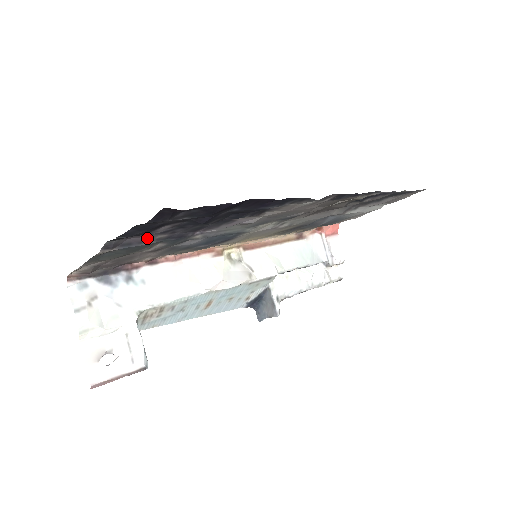
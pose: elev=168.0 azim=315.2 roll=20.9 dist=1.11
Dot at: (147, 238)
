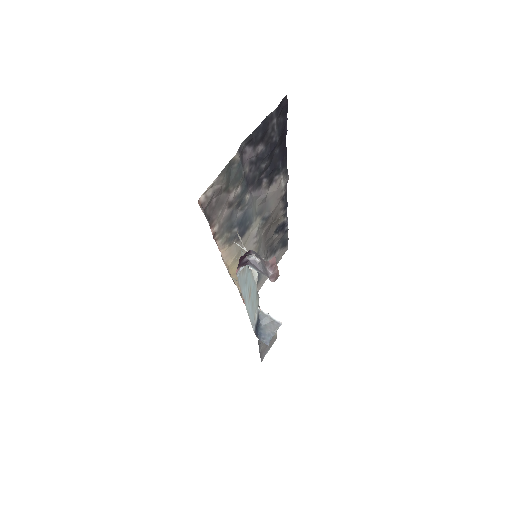
Dot at: (245, 164)
